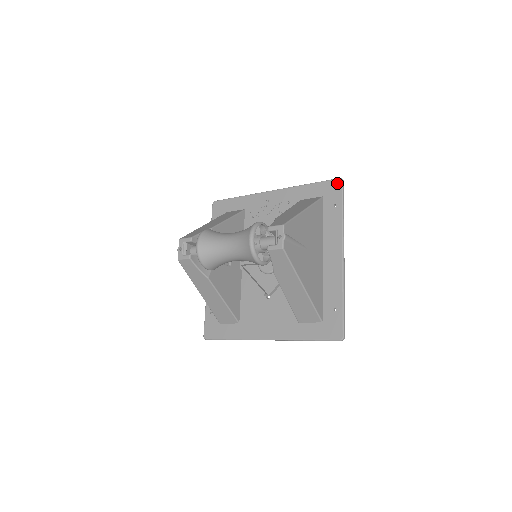
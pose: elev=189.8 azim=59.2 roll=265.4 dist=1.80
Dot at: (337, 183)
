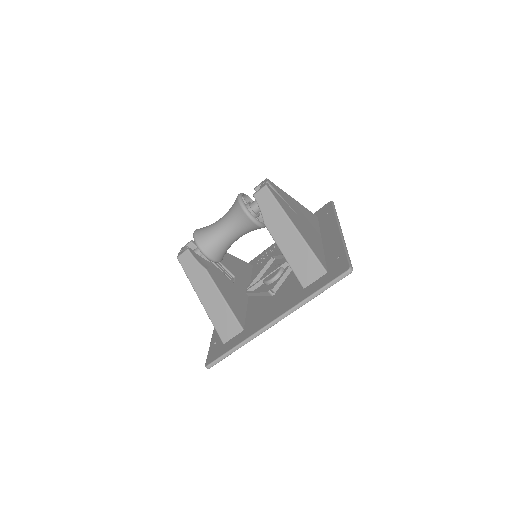
Dot at: (328, 204)
